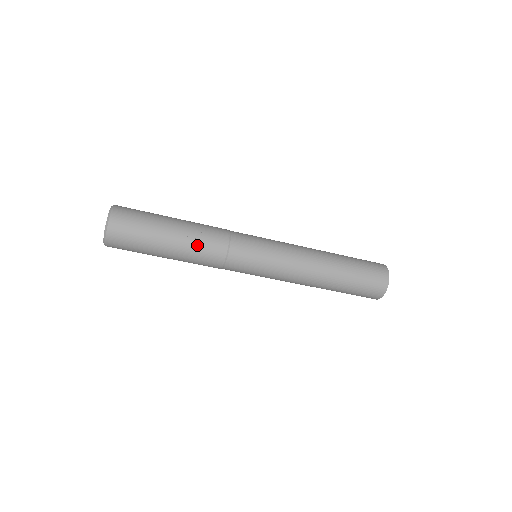
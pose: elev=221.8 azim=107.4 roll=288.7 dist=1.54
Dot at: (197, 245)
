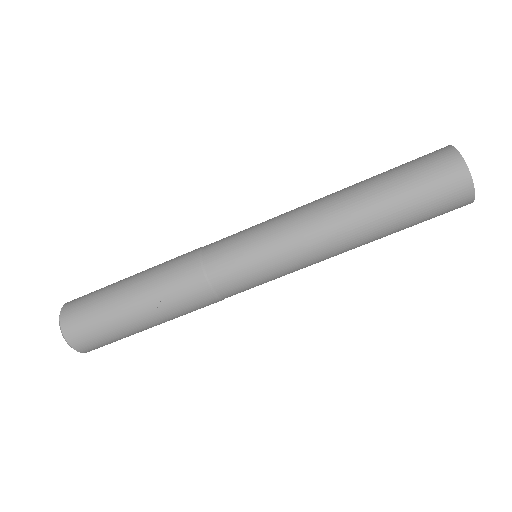
Dot at: (174, 308)
